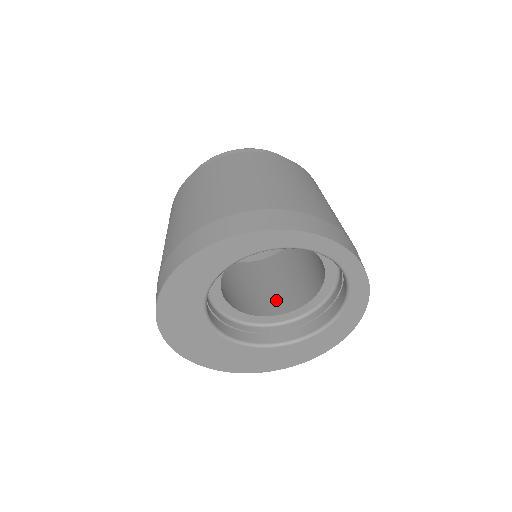
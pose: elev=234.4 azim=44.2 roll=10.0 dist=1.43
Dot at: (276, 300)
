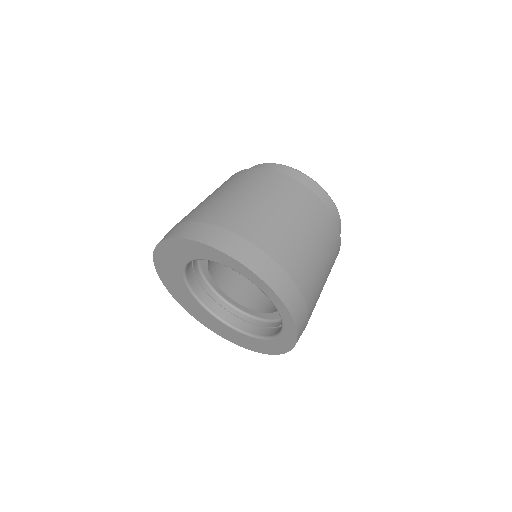
Dot at: (254, 294)
